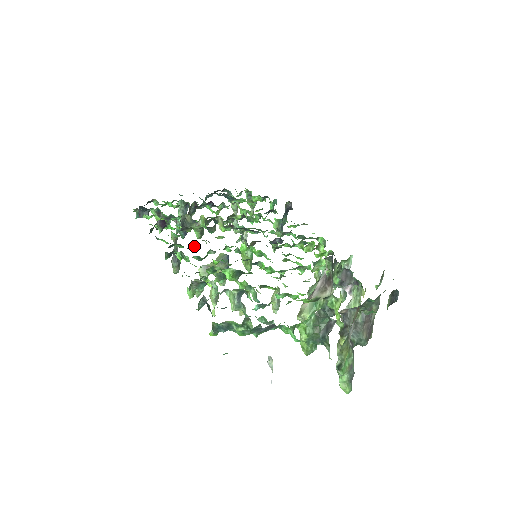
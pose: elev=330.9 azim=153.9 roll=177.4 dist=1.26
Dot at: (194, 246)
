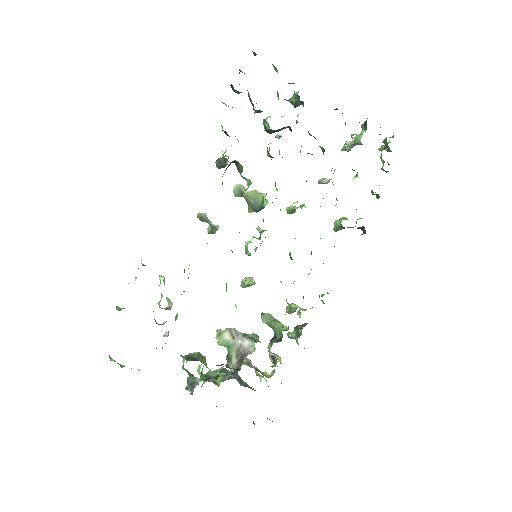
Dot at: (280, 136)
